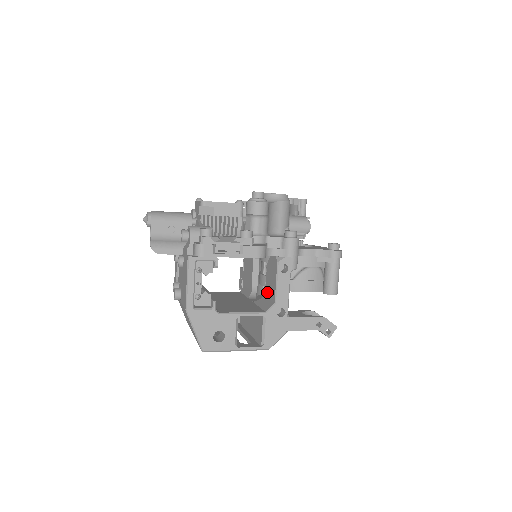
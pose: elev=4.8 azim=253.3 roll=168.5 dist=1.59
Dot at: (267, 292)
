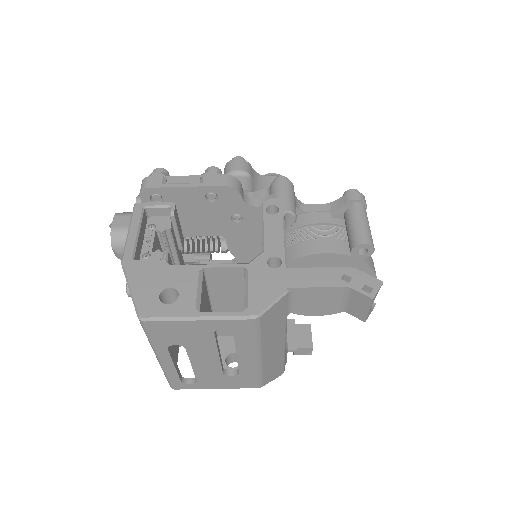
Dot at: occluded
